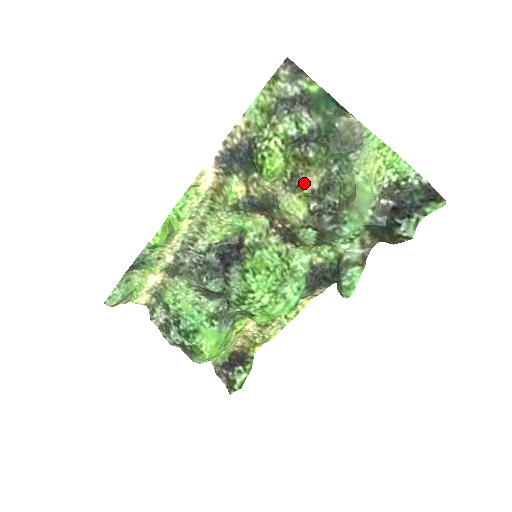
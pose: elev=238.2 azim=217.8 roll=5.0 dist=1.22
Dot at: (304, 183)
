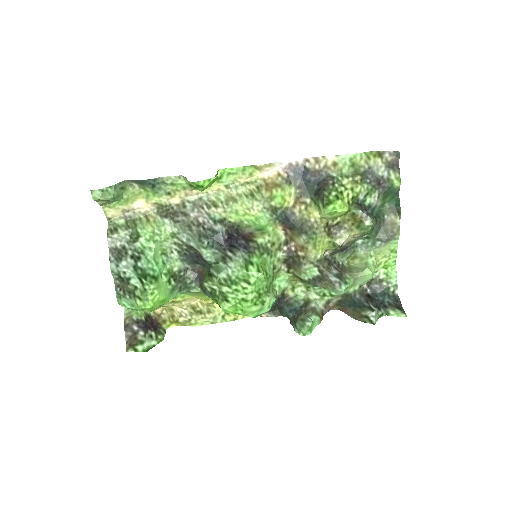
Dot at: (341, 235)
